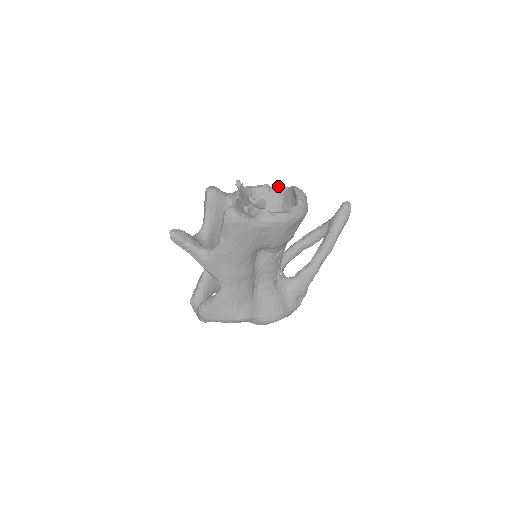
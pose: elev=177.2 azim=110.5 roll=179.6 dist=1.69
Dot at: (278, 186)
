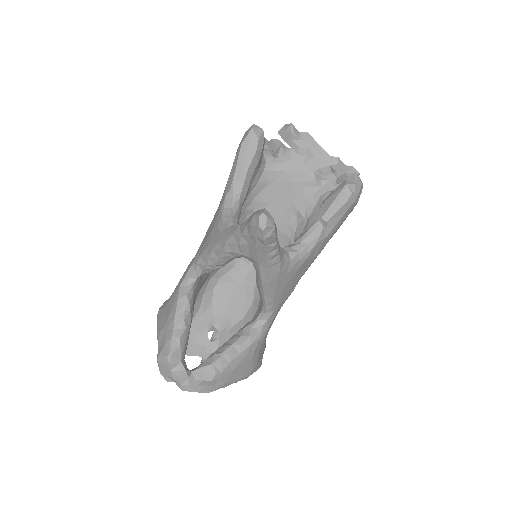
Dot at: (281, 144)
